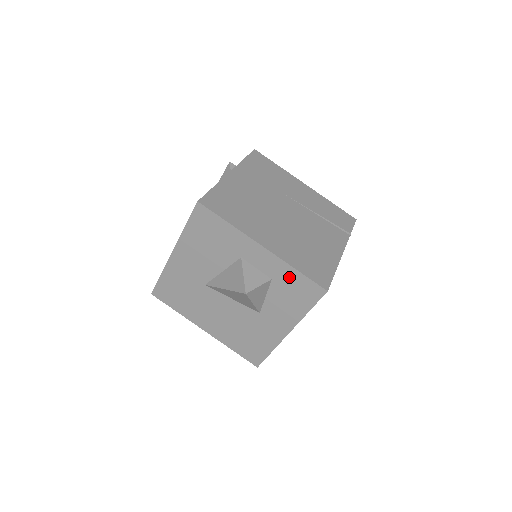
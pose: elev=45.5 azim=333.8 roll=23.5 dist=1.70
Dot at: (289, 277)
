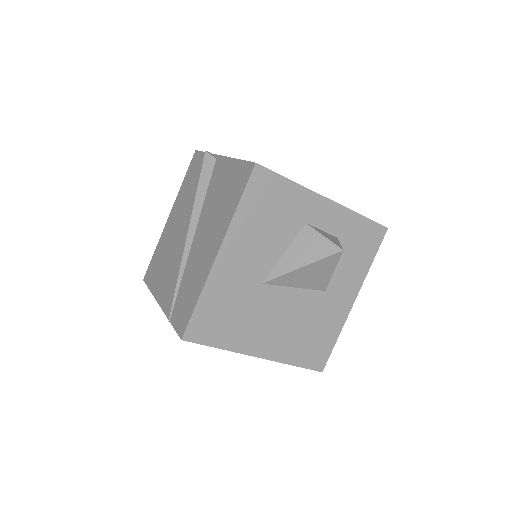
Dot at: (354, 227)
